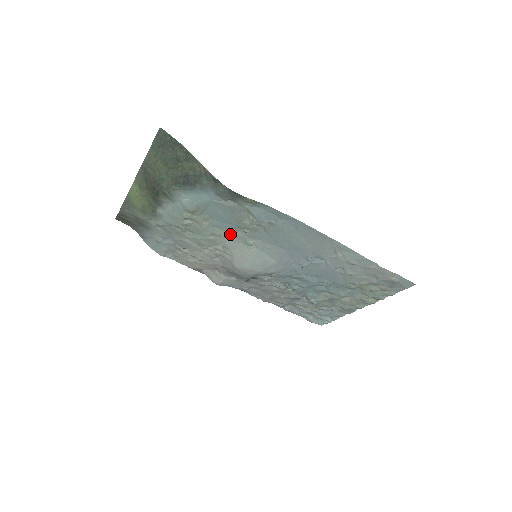
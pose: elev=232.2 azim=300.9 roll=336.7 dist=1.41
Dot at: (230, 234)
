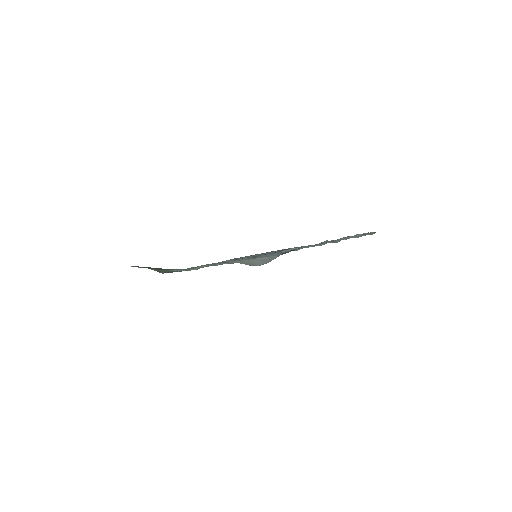
Dot at: occluded
